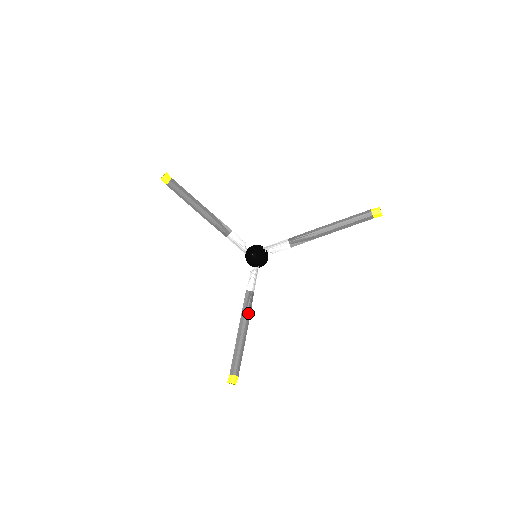
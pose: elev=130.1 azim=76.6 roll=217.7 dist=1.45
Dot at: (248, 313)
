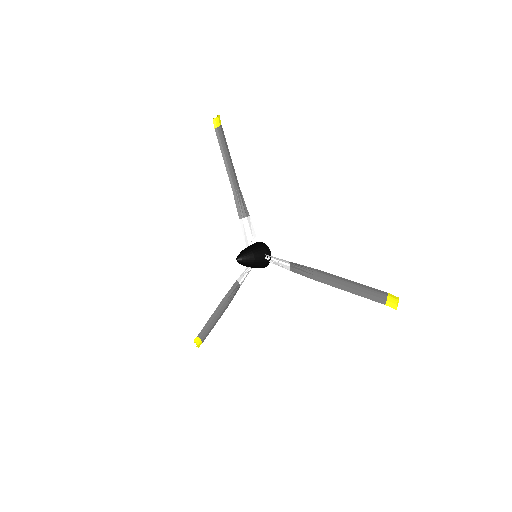
Dot at: (229, 301)
